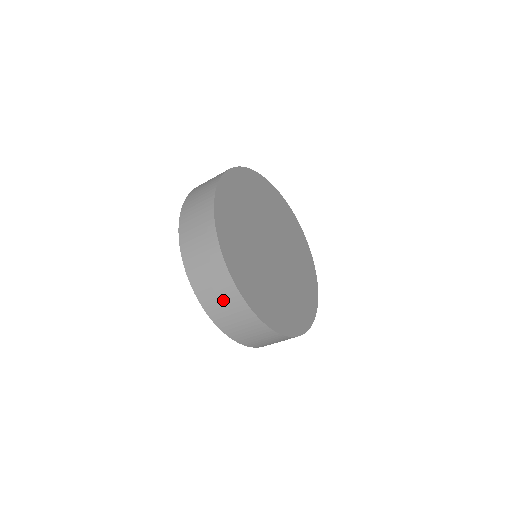
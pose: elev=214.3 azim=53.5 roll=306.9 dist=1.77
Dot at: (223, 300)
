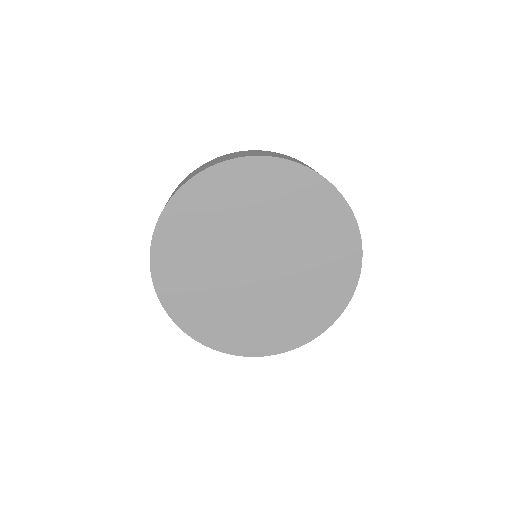
Dot at: occluded
